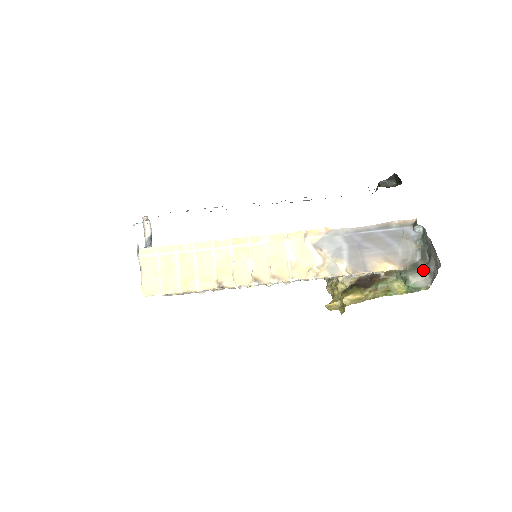
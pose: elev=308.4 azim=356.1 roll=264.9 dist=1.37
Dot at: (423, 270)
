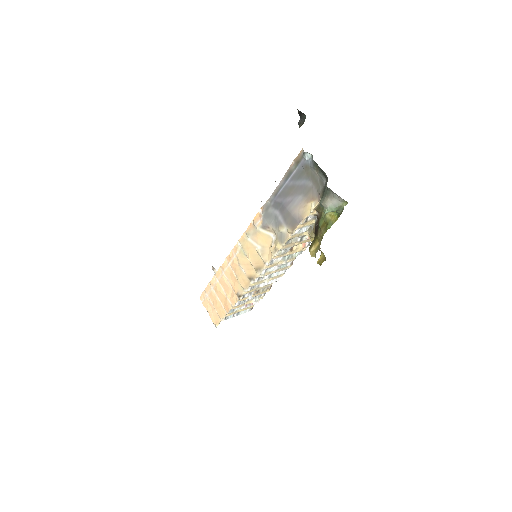
Dot at: (327, 191)
